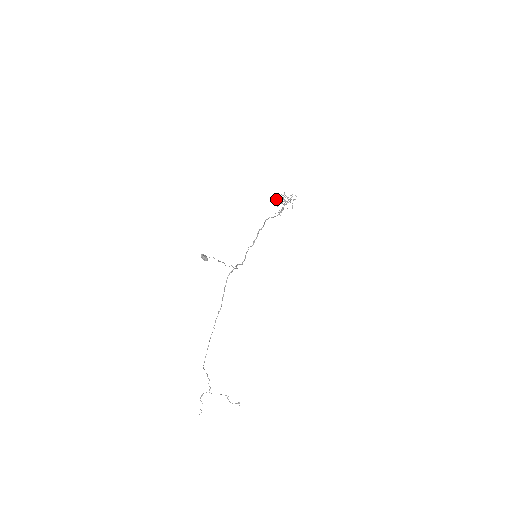
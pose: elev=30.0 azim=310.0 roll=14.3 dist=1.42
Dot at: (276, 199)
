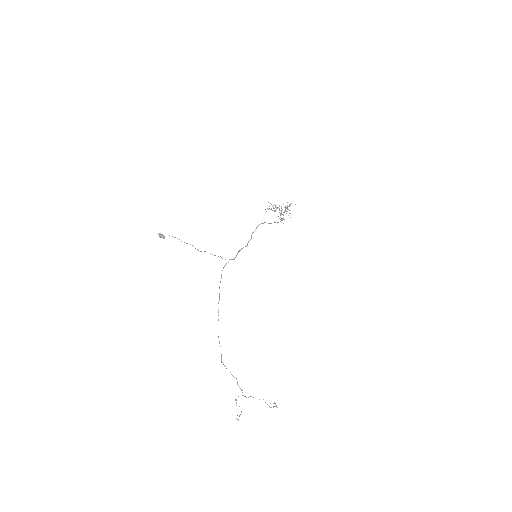
Dot at: occluded
